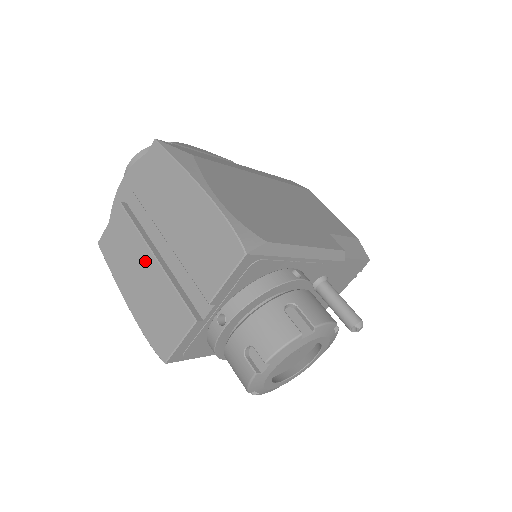
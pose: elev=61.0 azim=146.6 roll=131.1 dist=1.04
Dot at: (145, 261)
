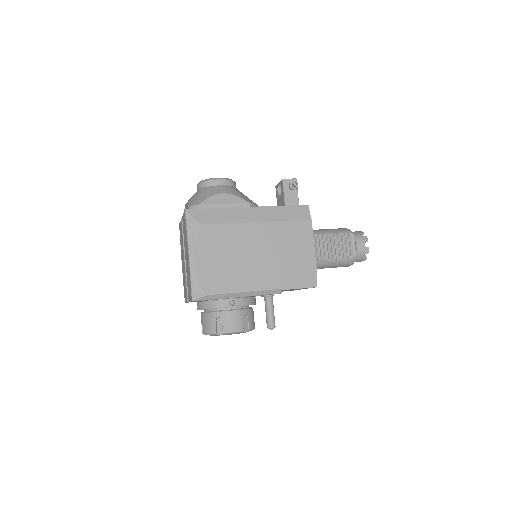
Dot at: (183, 257)
